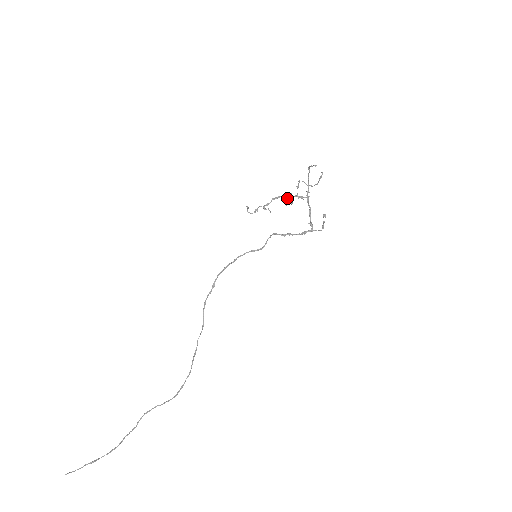
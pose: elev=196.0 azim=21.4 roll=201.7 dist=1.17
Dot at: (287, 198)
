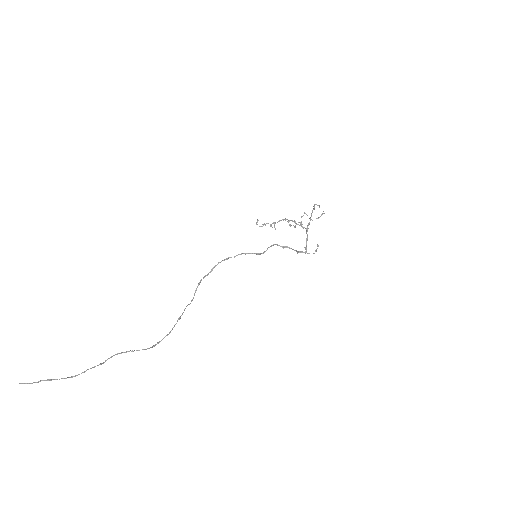
Dot at: occluded
